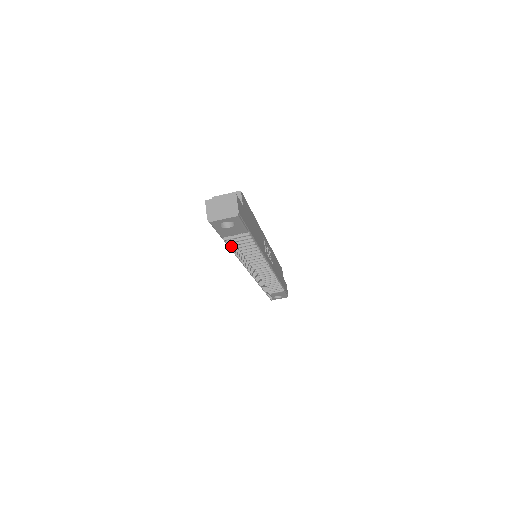
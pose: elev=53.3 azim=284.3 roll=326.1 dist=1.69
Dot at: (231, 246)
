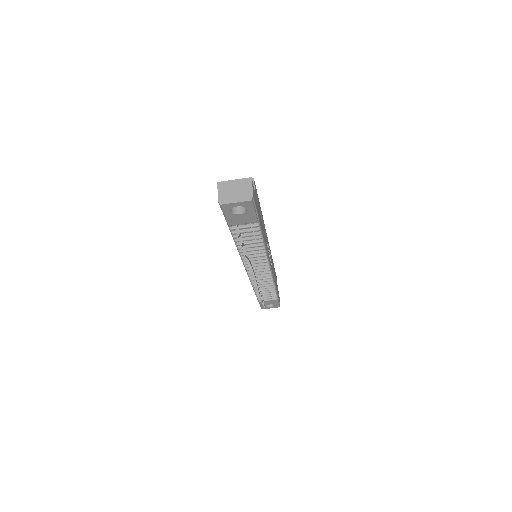
Dot at: (236, 238)
